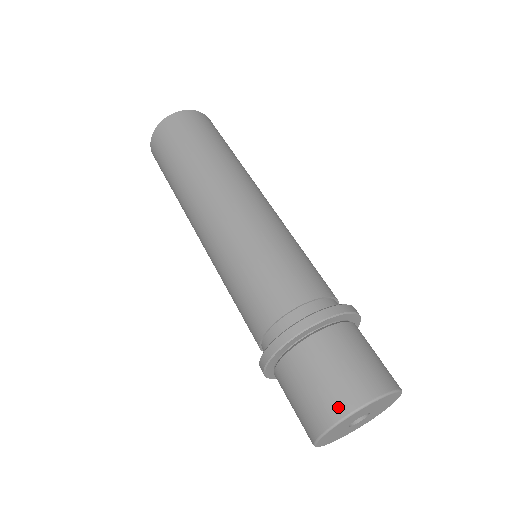
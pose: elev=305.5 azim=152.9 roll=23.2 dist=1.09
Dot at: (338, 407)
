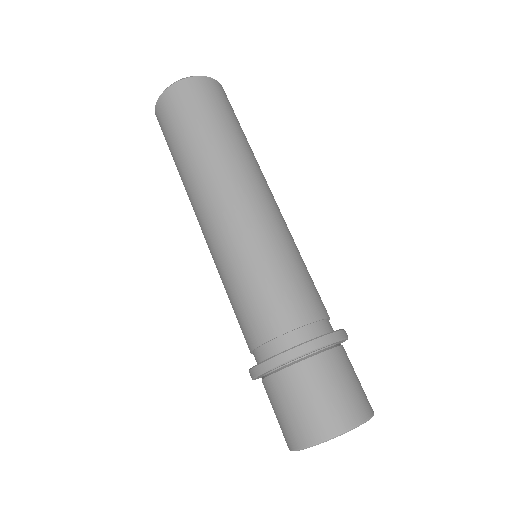
Dot at: (335, 424)
